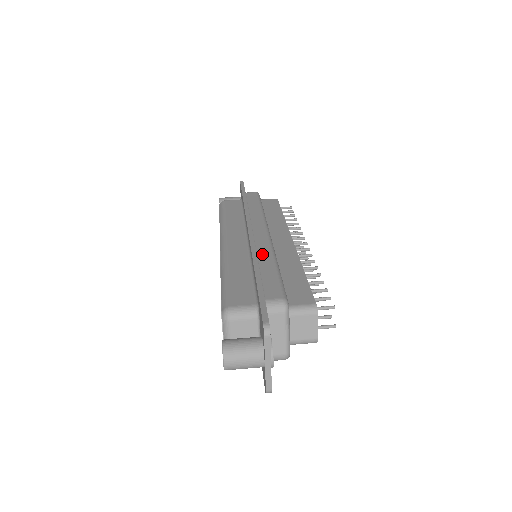
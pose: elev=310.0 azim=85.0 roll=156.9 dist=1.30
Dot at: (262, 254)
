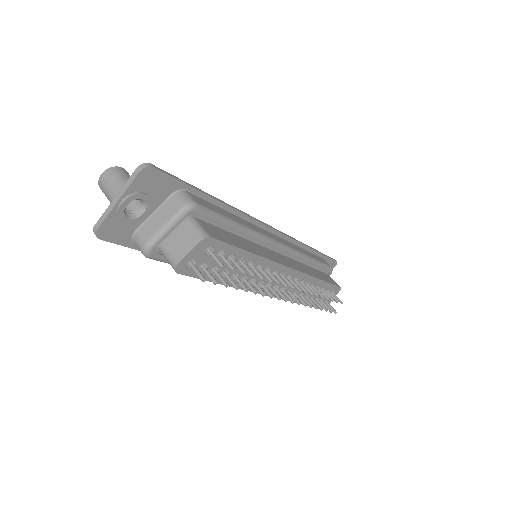
Dot at: (248, 223)
